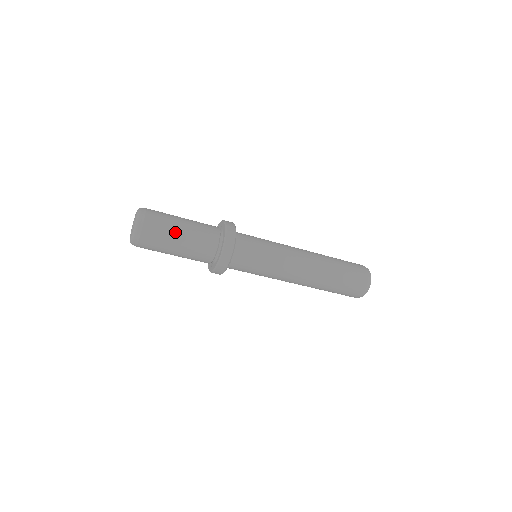
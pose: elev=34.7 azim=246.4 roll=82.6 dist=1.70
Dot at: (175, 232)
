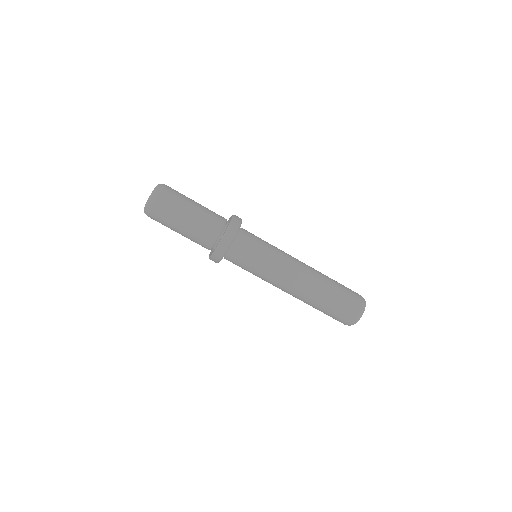
Dot at: occluded
